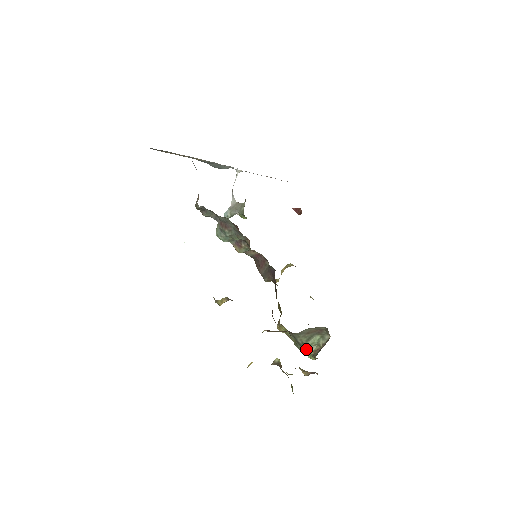
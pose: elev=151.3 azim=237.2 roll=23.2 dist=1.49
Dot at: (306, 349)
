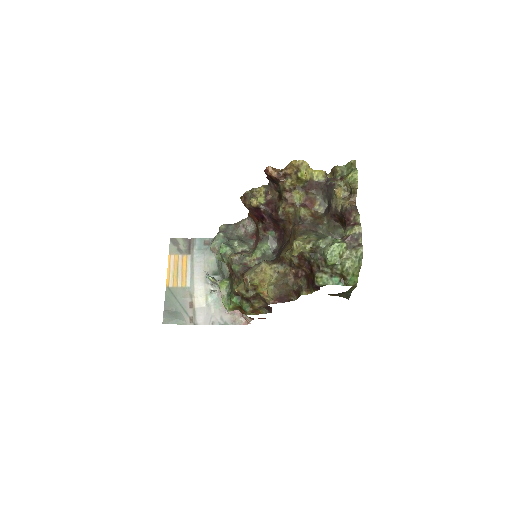
Dot at: occluded
